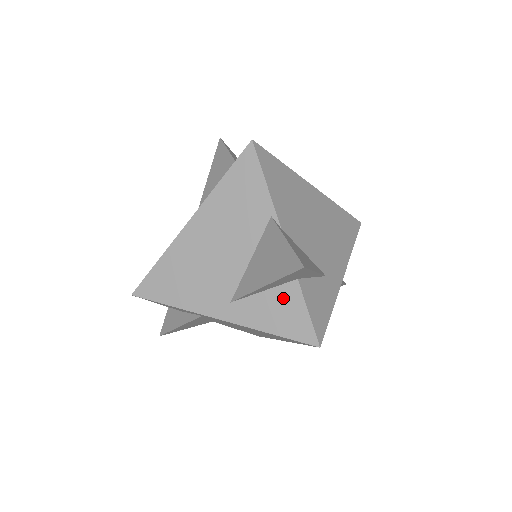
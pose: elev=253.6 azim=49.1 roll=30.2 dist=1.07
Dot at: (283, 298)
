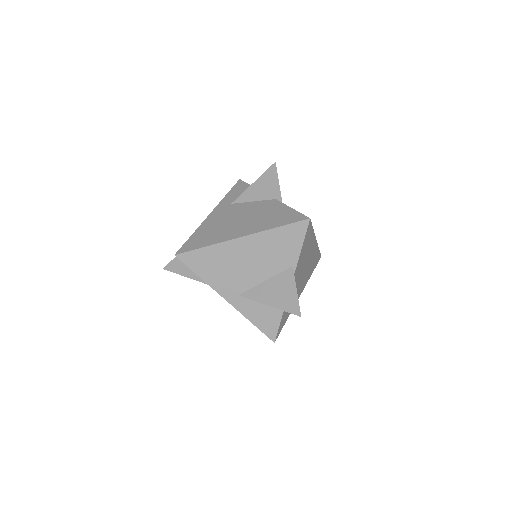
Dot at: (271, 310)
